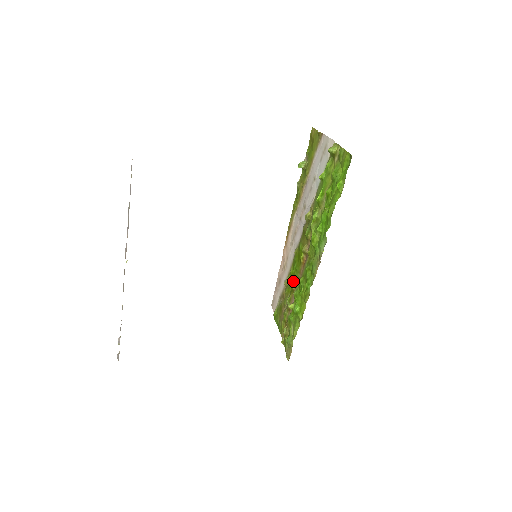
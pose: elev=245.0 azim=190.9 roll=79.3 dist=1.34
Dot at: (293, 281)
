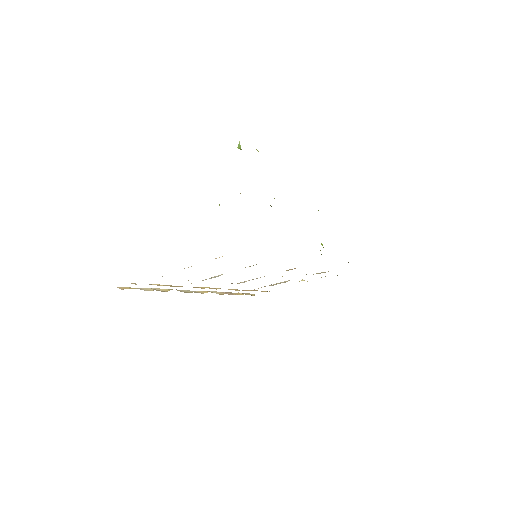
Dot at: occluded
